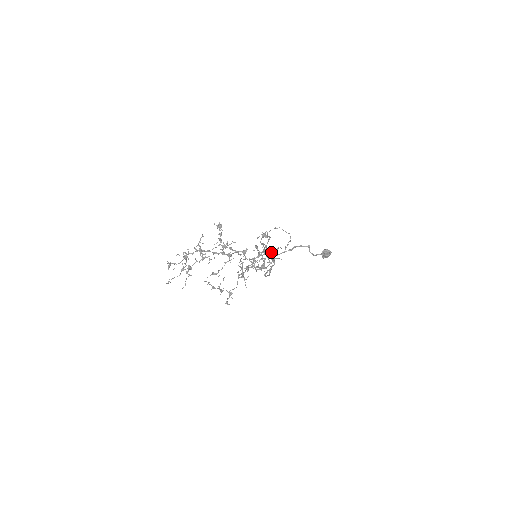
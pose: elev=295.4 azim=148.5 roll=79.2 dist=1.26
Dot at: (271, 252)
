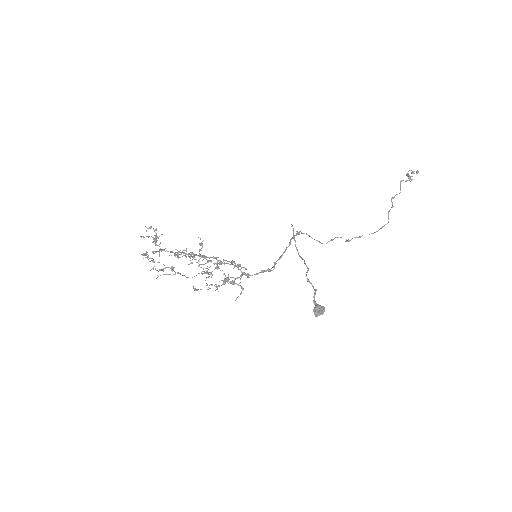
Dot at: occluded
